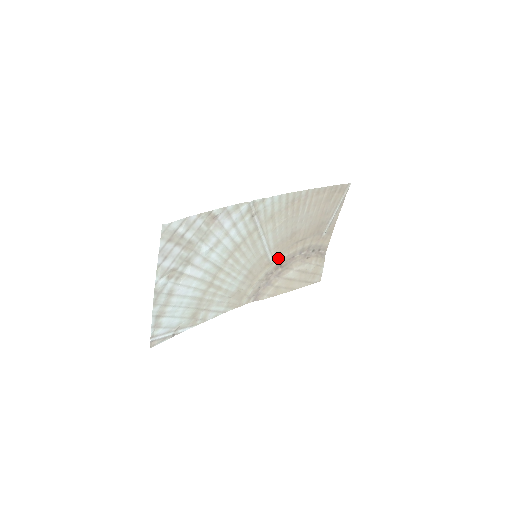
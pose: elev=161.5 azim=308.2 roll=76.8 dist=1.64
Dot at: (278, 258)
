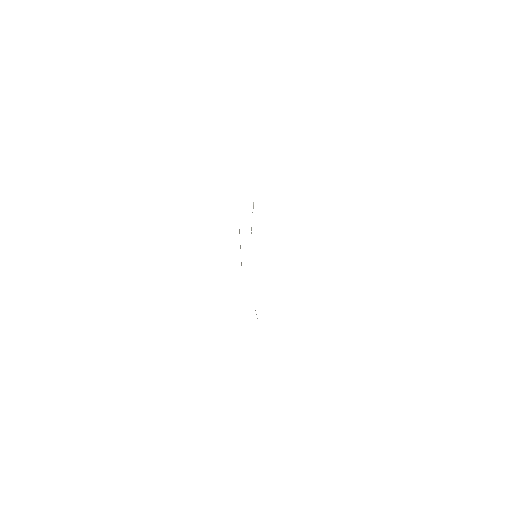
Dot at: occluded
